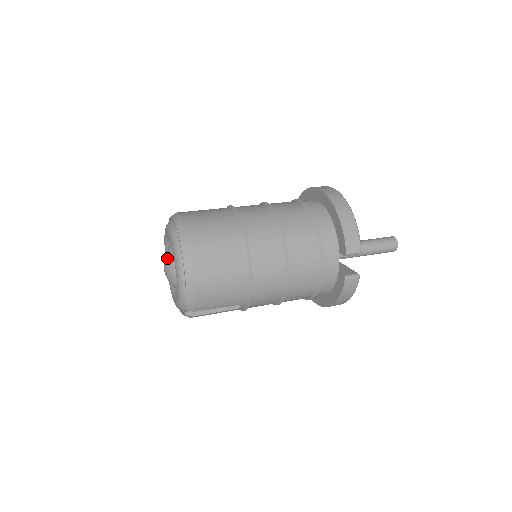
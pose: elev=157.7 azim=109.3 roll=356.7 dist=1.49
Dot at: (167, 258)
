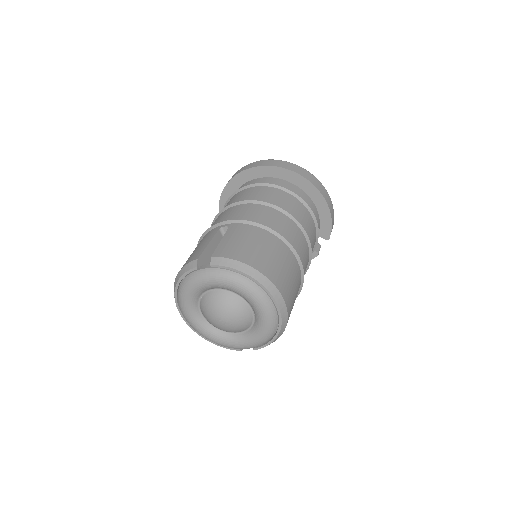
Dot at: (235, 314)
